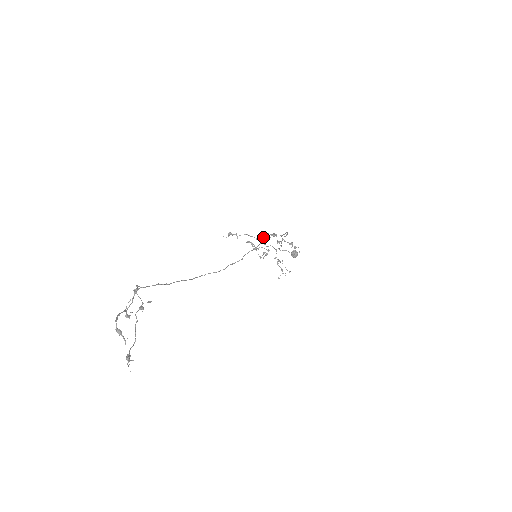
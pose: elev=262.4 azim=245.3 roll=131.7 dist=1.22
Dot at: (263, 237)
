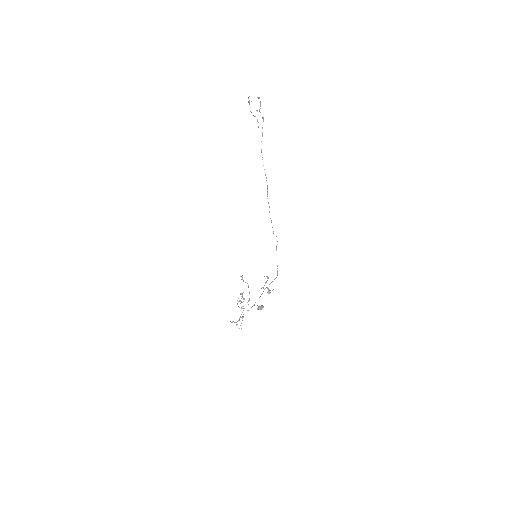
Dot at: (276, 236)
